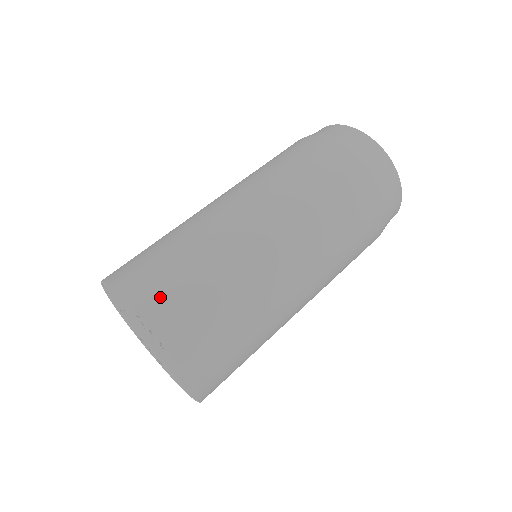
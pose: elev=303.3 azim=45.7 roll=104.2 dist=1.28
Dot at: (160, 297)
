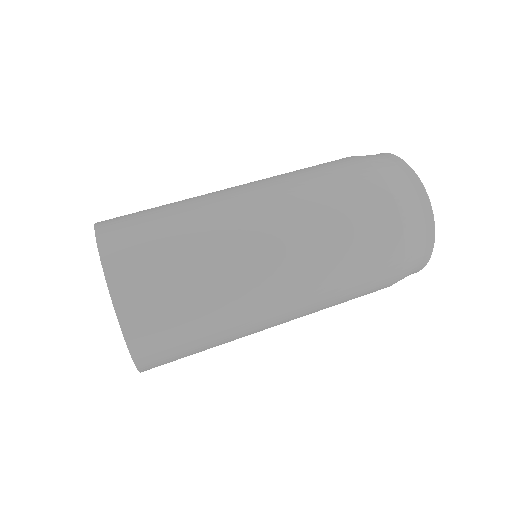
Dot at: occluded
